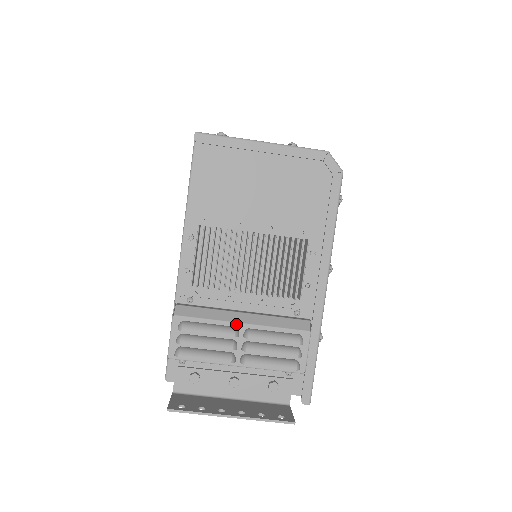
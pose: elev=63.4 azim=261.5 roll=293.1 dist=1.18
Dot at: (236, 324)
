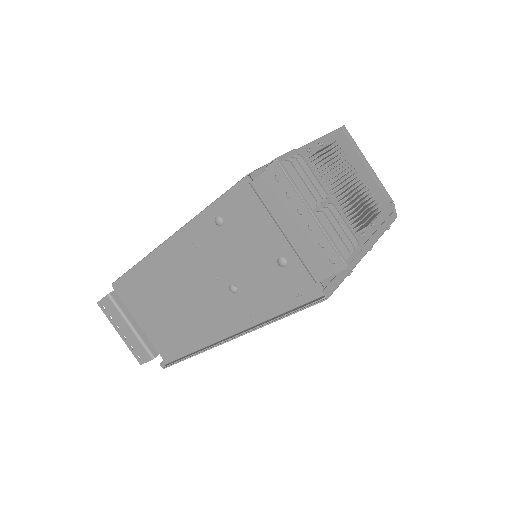
Dot at: occluded
